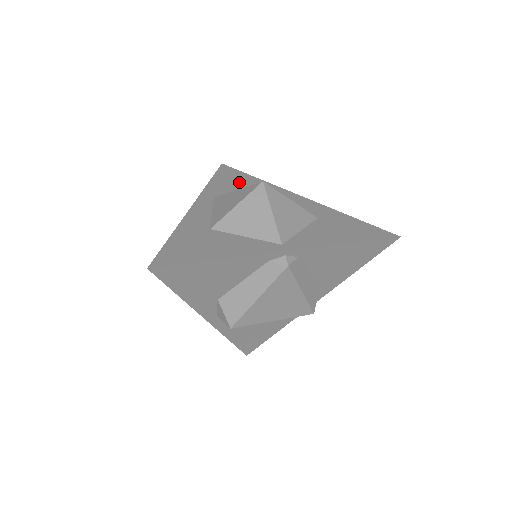
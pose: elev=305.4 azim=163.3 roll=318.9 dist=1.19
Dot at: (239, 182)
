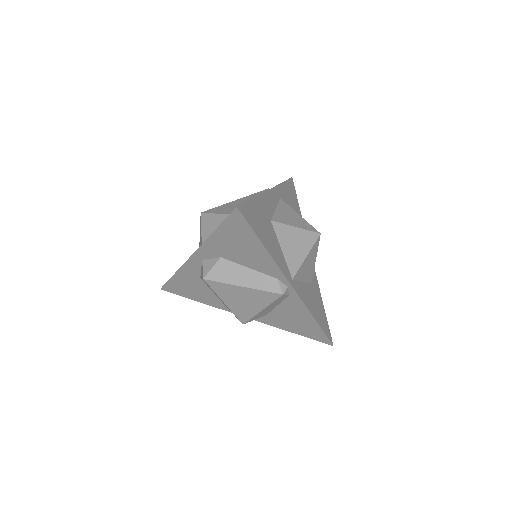
Dot at: (294, 204)
